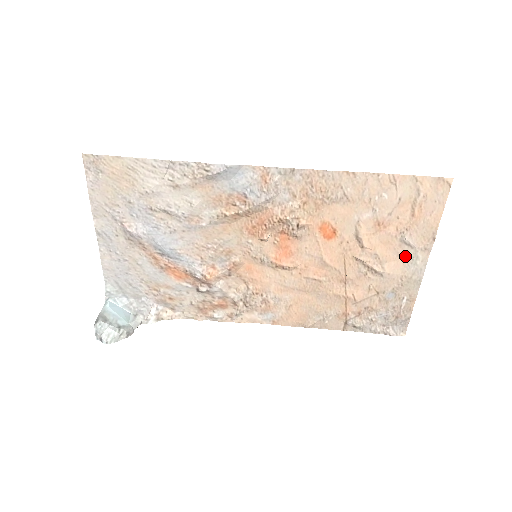
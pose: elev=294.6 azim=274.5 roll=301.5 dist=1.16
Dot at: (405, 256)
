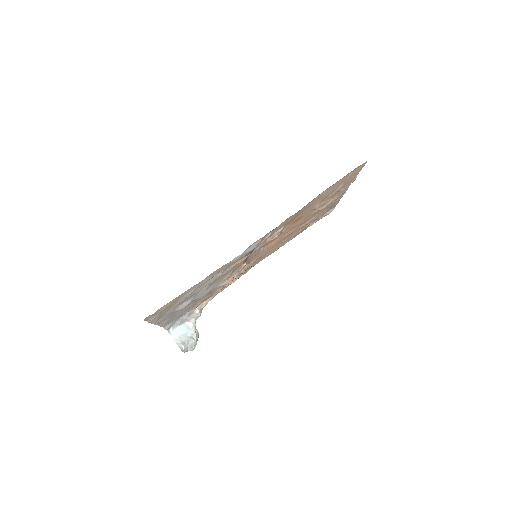
Dot at: (338, 194)
